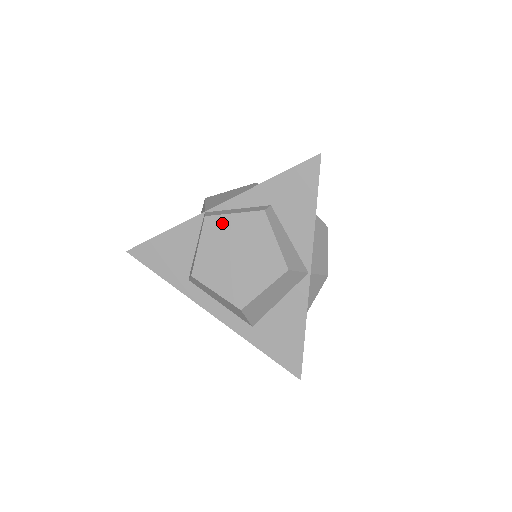
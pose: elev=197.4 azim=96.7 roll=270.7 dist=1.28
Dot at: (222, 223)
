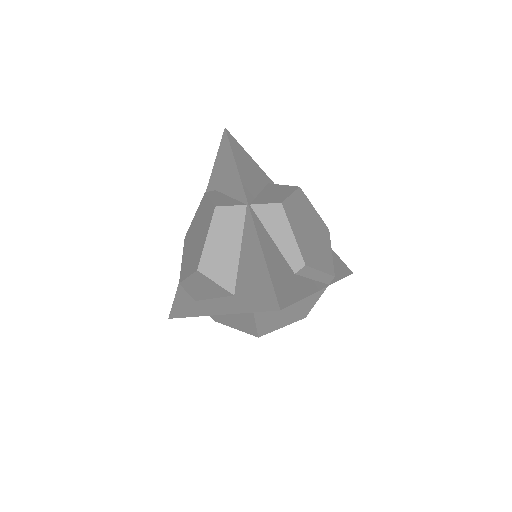
Dot at: (190, 229)
